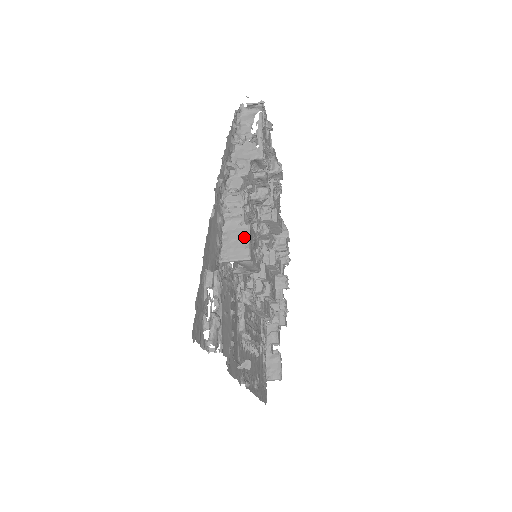
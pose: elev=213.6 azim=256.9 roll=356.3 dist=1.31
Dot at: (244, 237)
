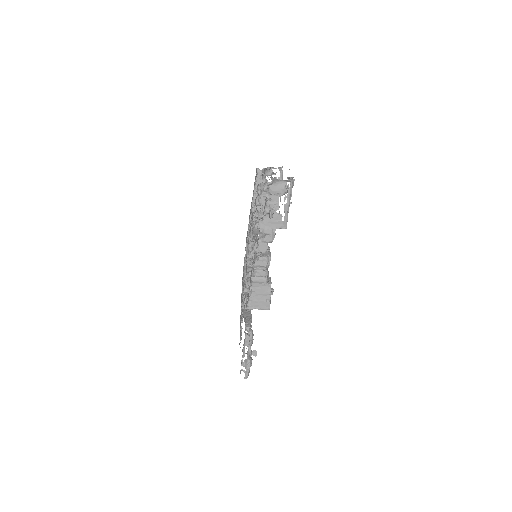
Dot at: (266, 294)
